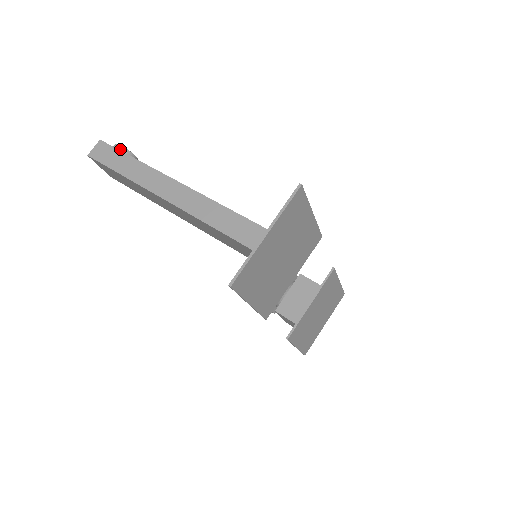
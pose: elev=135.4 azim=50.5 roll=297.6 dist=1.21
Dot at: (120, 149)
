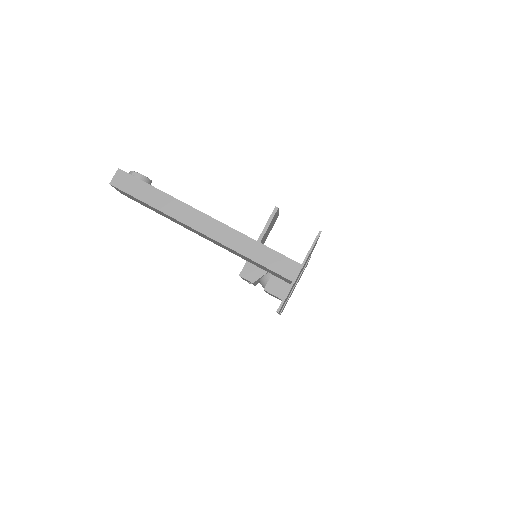
Dot at: (139, 177)
